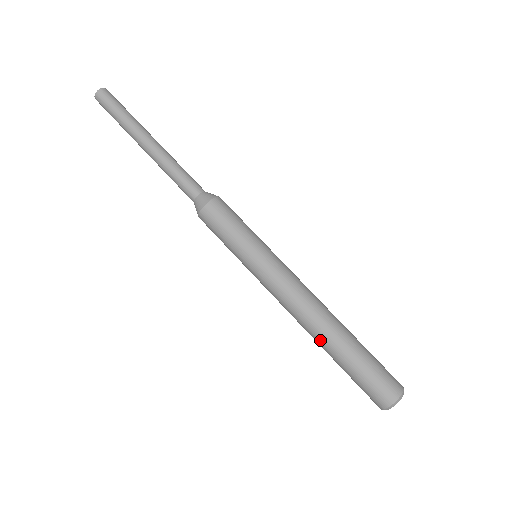
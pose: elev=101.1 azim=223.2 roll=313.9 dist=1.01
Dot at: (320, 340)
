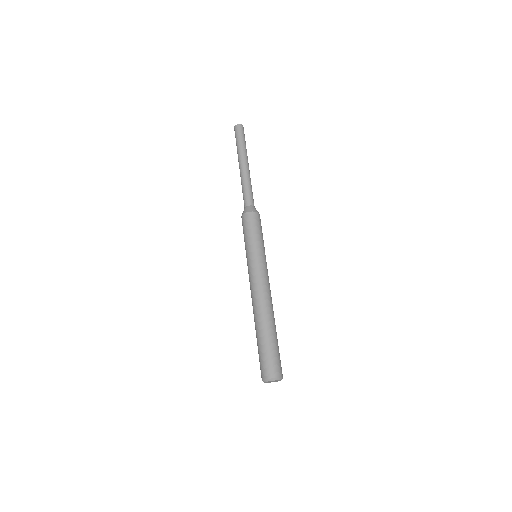
Dot at: (256, 320)
